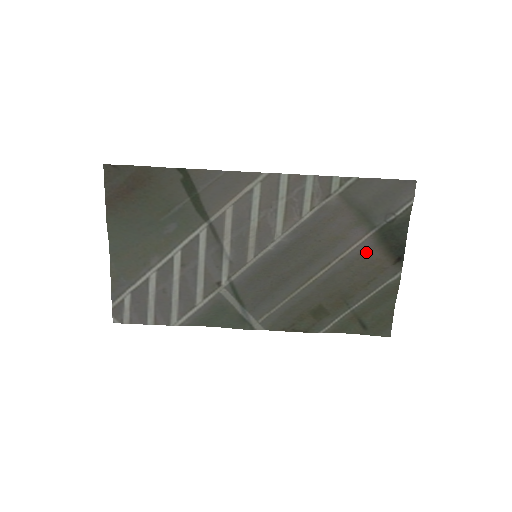
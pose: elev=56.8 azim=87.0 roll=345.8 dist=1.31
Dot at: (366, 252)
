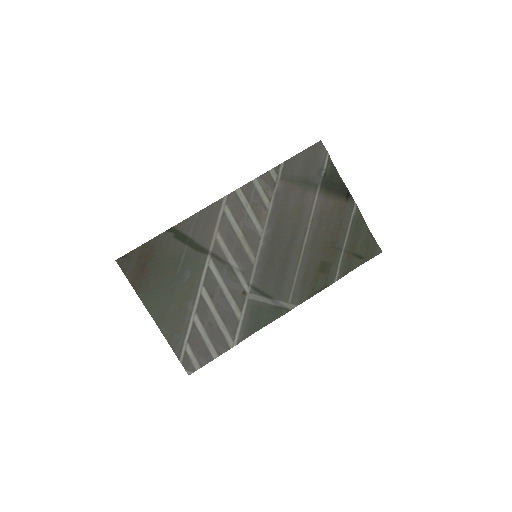
Dot at: (324, 205)
